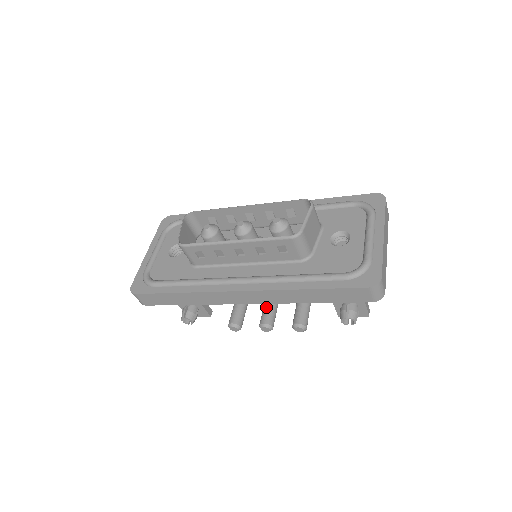
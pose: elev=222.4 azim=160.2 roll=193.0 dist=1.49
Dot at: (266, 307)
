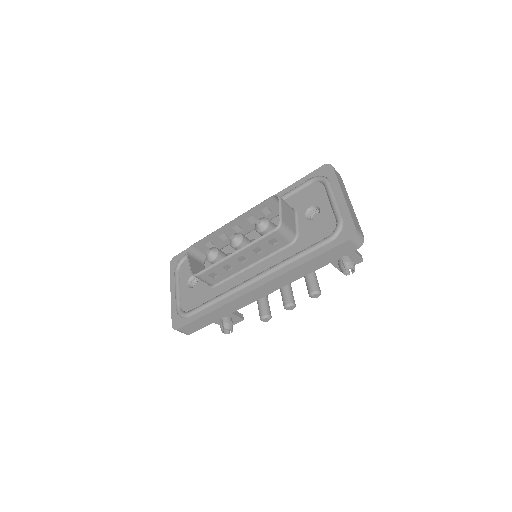
Dot at: (282, 291)
